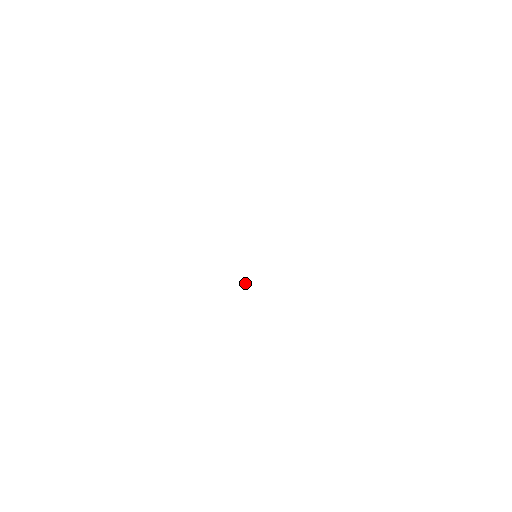
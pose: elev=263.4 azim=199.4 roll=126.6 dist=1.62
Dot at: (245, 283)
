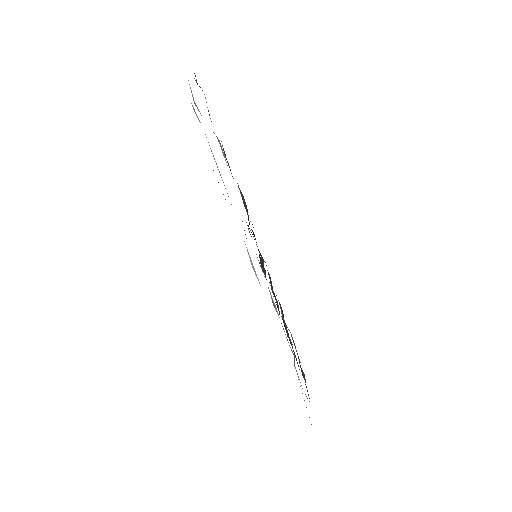
Dot at: (271, 298)
